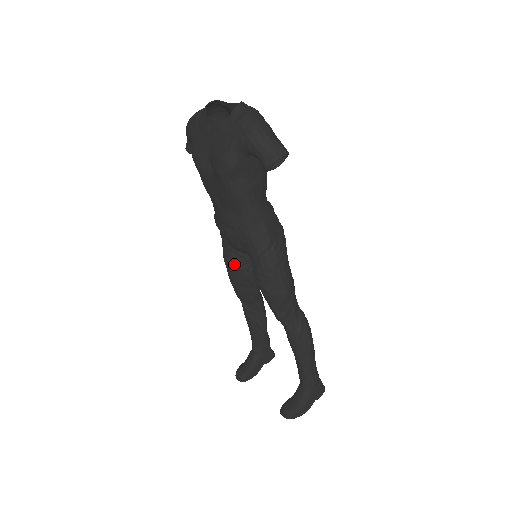
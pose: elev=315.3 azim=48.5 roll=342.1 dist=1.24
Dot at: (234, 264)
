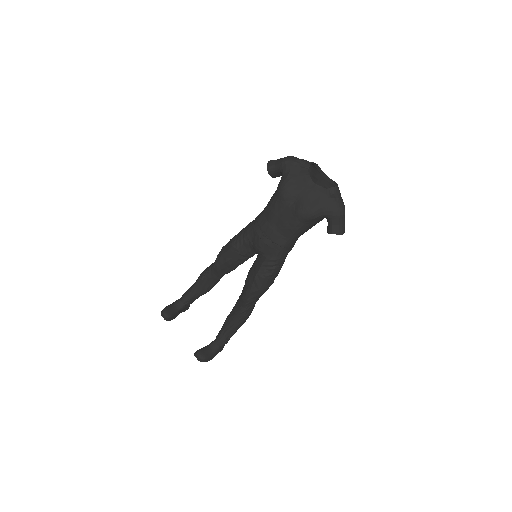
Dot at: (239, 253)
